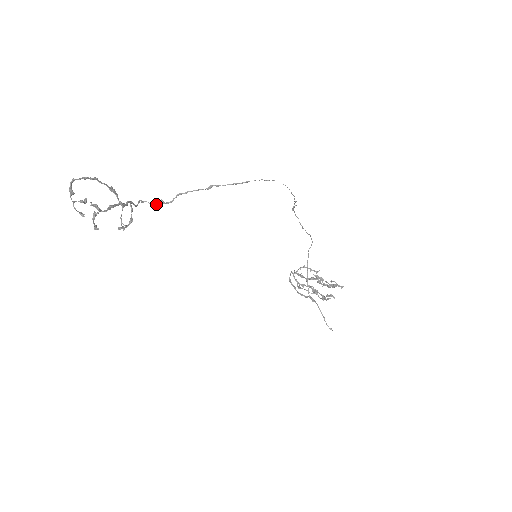
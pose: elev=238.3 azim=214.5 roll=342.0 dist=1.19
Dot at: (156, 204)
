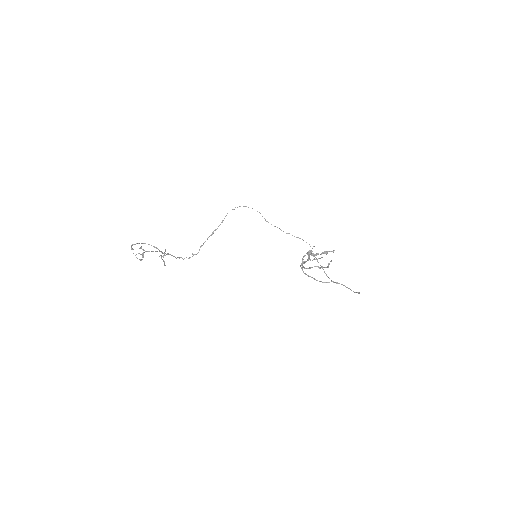
Dot at: occluded
